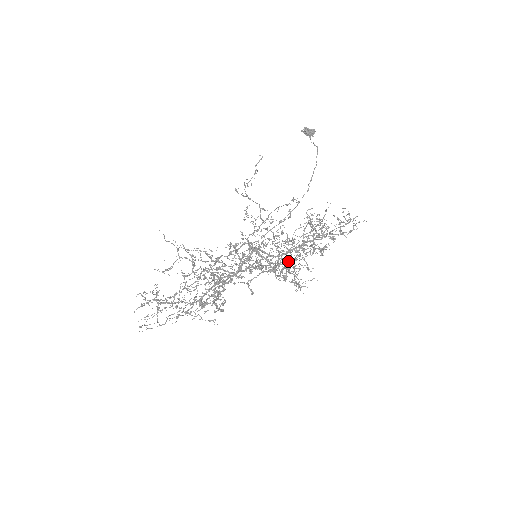
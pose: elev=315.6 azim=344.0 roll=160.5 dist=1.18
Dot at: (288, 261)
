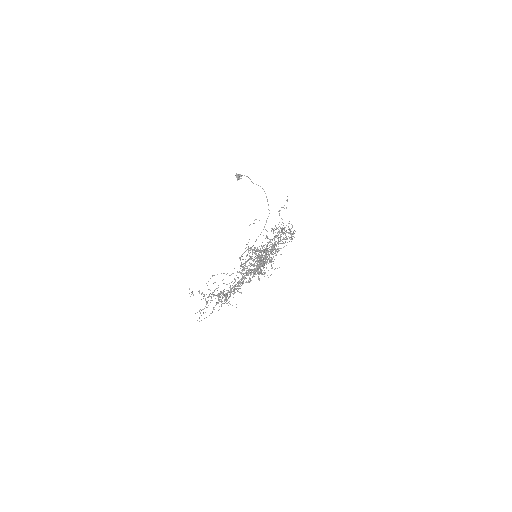
Dot at: occluded
